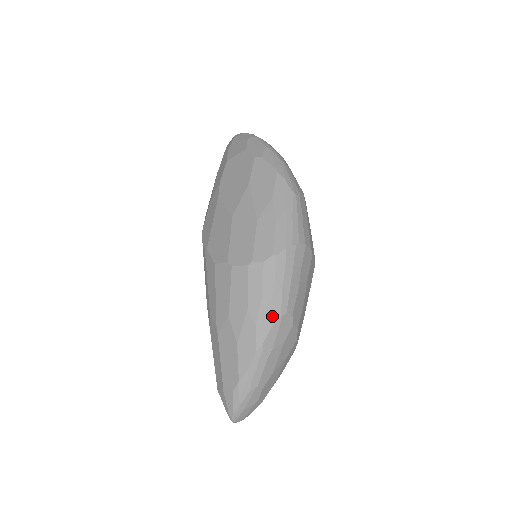
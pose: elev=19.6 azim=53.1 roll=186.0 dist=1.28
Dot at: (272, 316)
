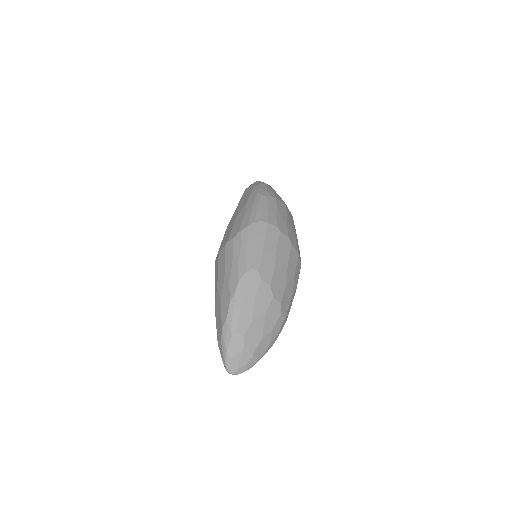
Dot at: (239, 273)
